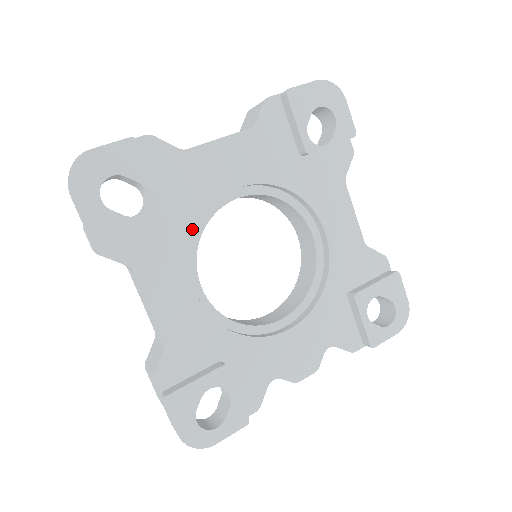
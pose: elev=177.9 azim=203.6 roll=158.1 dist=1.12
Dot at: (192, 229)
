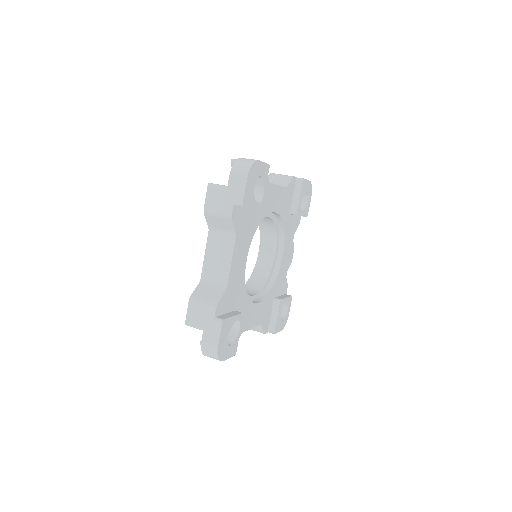
Dot at: (246, 295)
